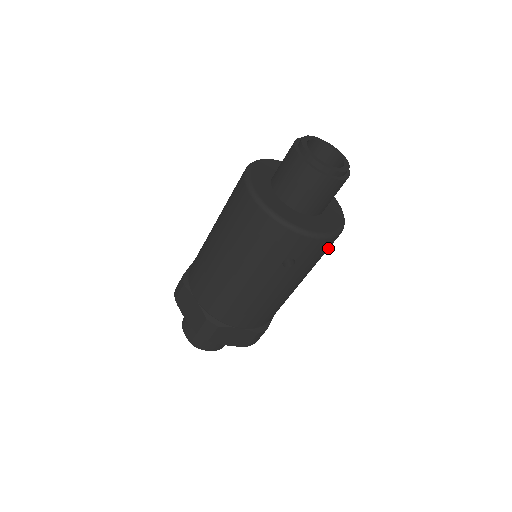
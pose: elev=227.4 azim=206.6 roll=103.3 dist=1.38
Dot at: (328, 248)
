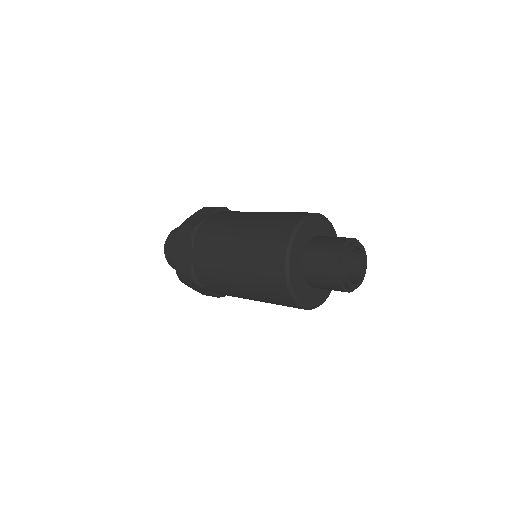
Dot at: occluded
